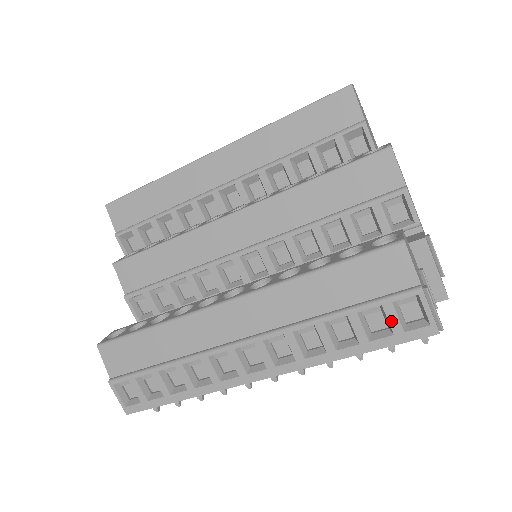
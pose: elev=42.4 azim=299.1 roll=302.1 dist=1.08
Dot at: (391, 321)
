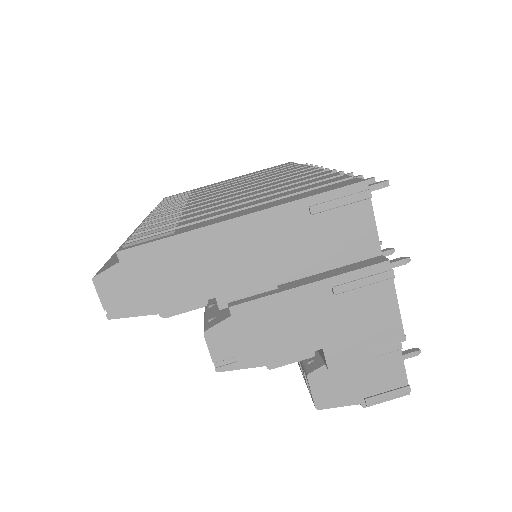
Dot at: occluded
